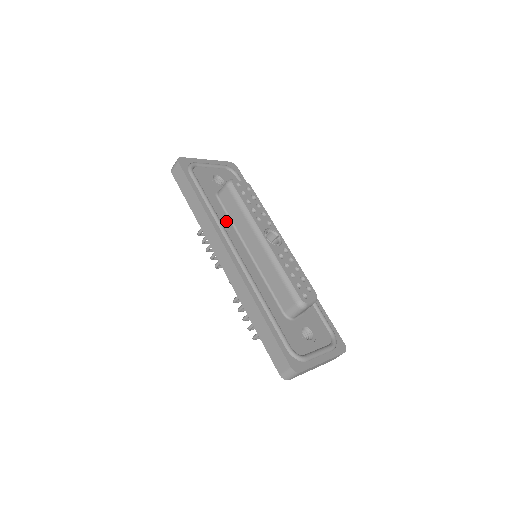
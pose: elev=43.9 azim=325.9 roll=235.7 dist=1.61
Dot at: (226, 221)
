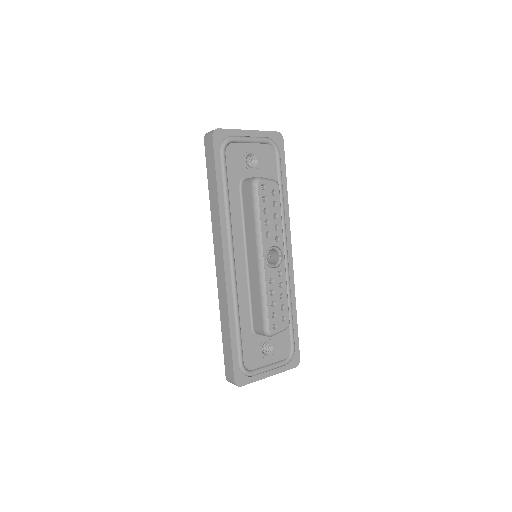
Dot at: (238, 219)
